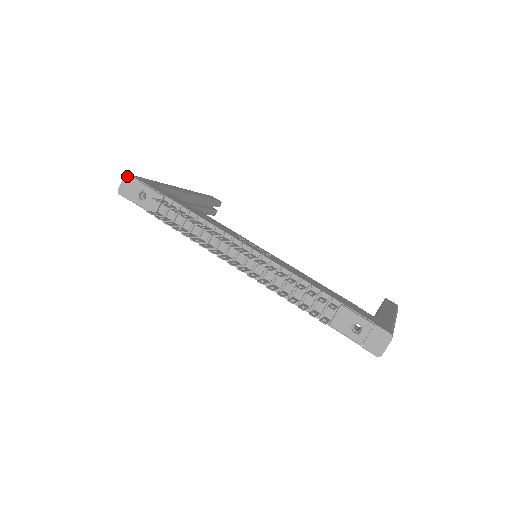
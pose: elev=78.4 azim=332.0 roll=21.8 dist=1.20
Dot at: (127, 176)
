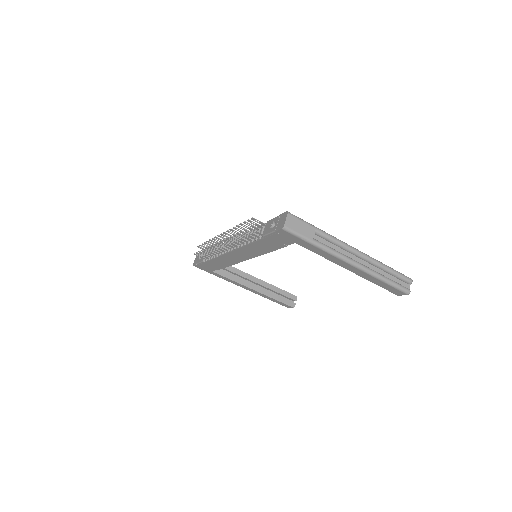
Dot at: occluded
